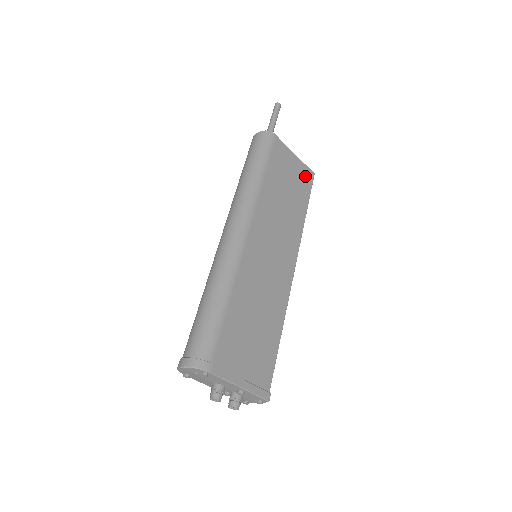
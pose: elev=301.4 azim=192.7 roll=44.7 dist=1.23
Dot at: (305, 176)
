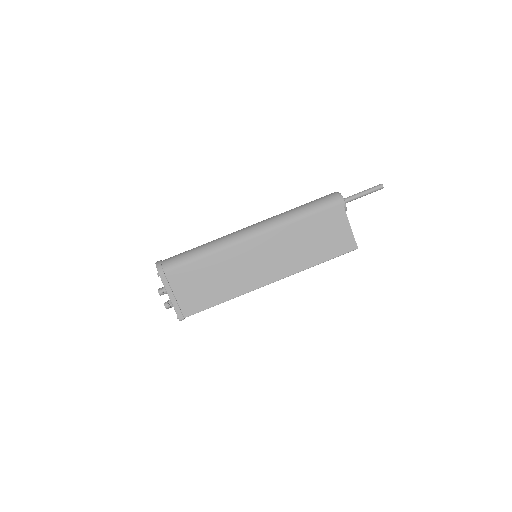
Dot at: (345, 243)
